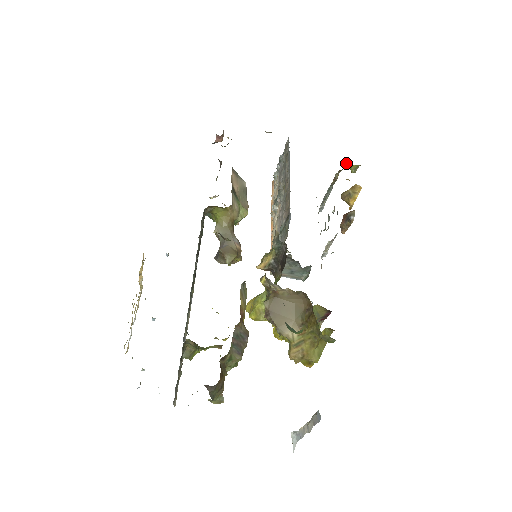
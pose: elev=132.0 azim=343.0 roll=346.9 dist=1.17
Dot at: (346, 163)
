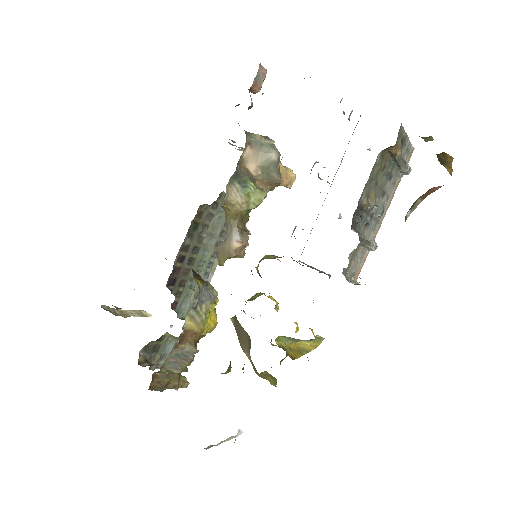
Dot at: occluded
